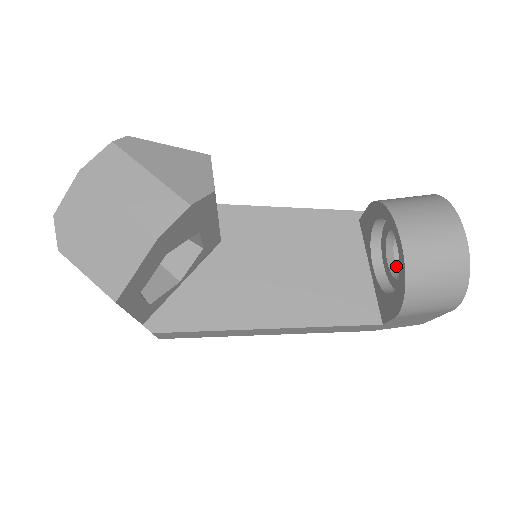
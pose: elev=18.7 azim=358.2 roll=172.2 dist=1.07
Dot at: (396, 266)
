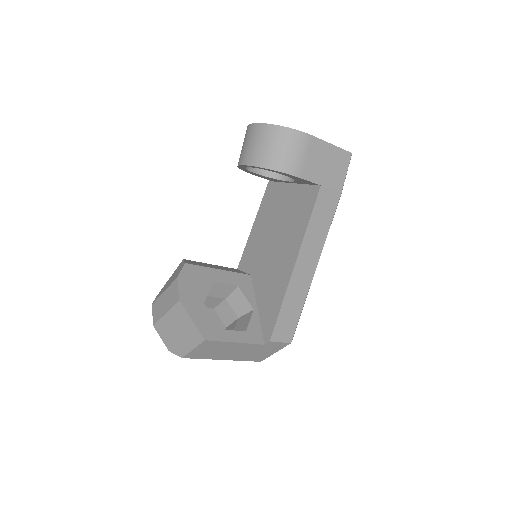
Dot at: occluded
